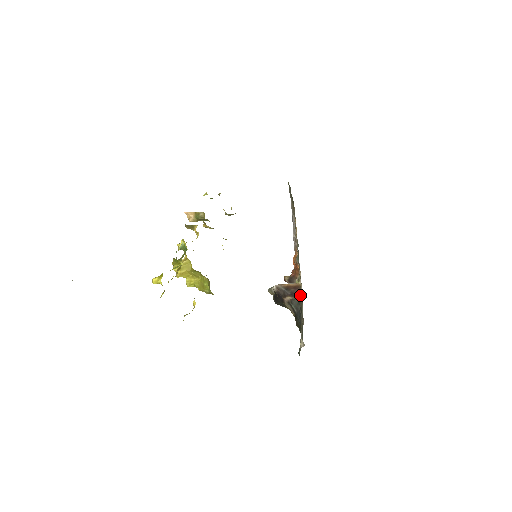
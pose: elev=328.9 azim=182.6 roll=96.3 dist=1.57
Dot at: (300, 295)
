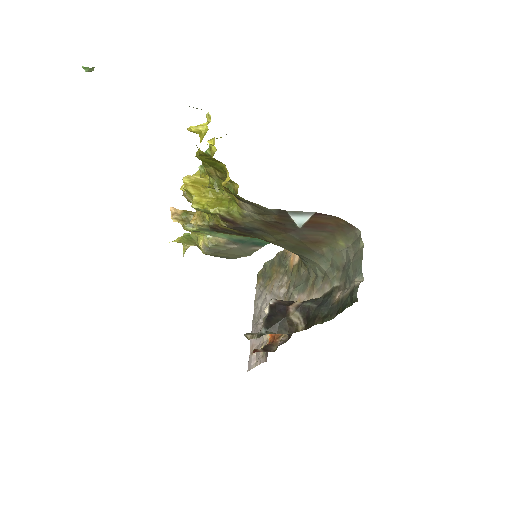
Dot at: (330, 269)
